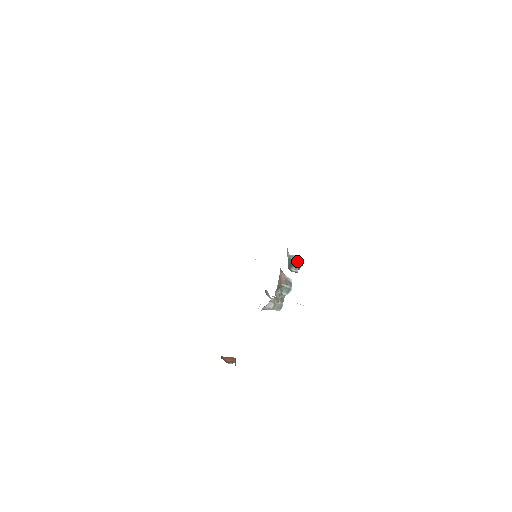
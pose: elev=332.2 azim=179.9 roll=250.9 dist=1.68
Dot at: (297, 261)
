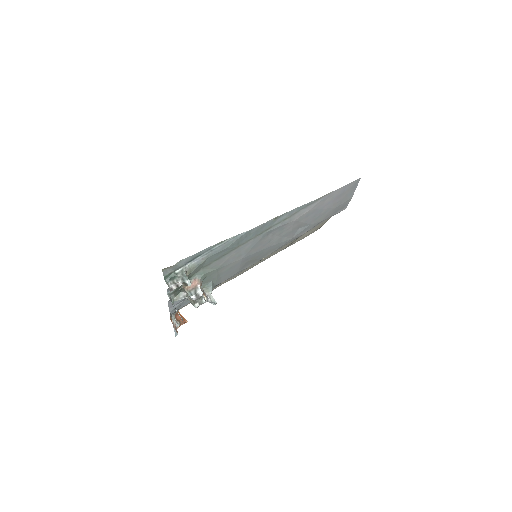
Dot at: (182, 278)
